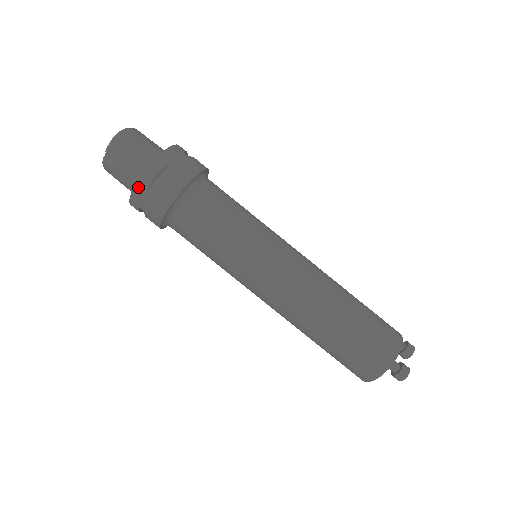
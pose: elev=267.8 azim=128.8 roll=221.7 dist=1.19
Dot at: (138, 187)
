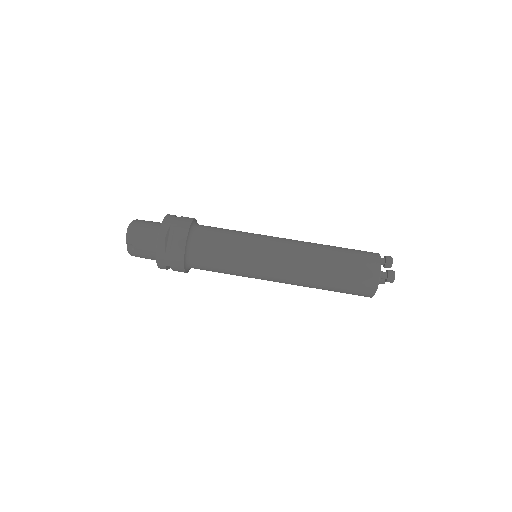
Dot at: (158, 253)
